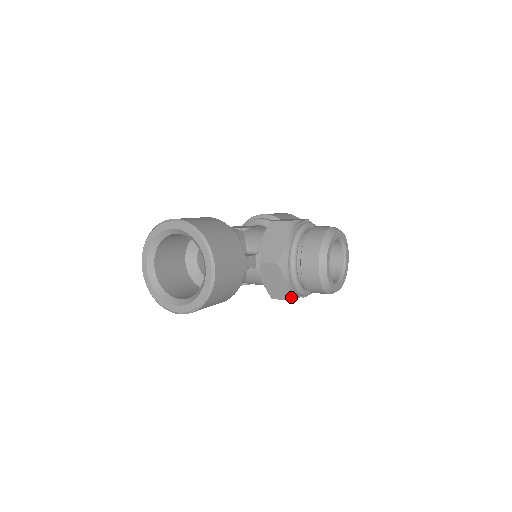
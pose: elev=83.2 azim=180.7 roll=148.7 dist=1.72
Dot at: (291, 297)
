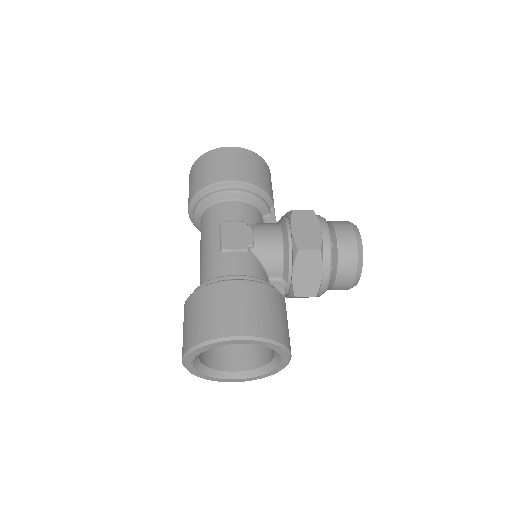
Dot at: occluded
